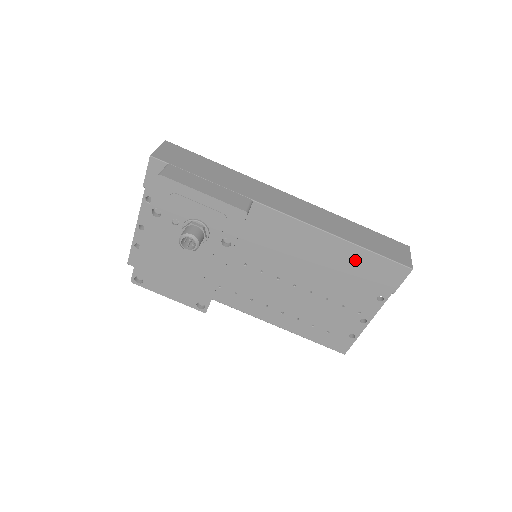
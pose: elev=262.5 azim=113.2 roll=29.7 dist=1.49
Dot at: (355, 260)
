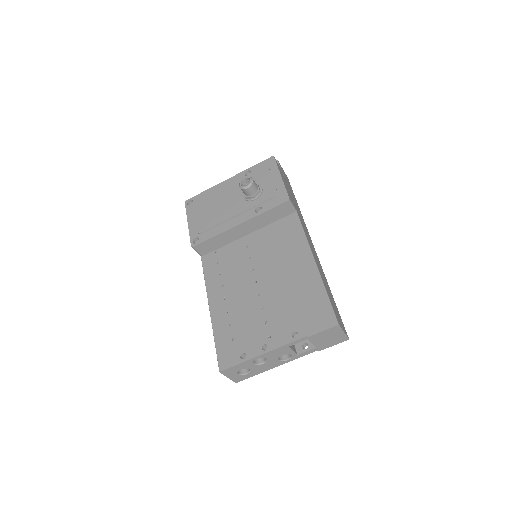
Dot at: (310, 289)
